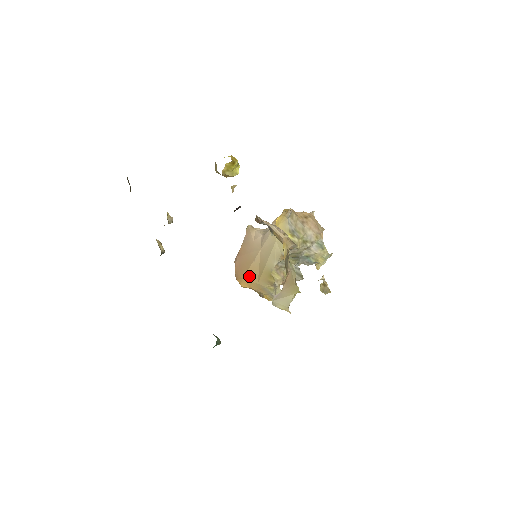
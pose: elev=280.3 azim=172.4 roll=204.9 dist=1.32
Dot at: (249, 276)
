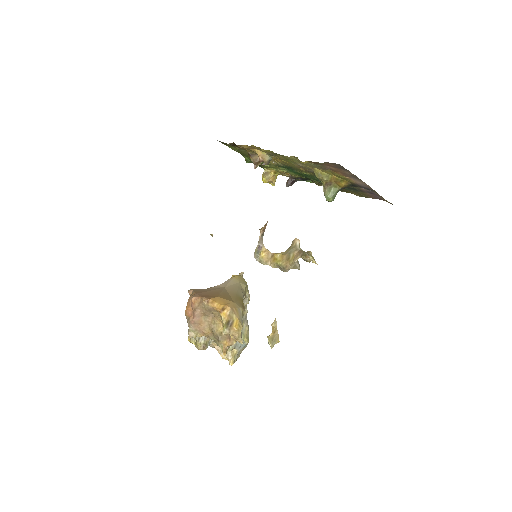
Dot at: (223, 297)
